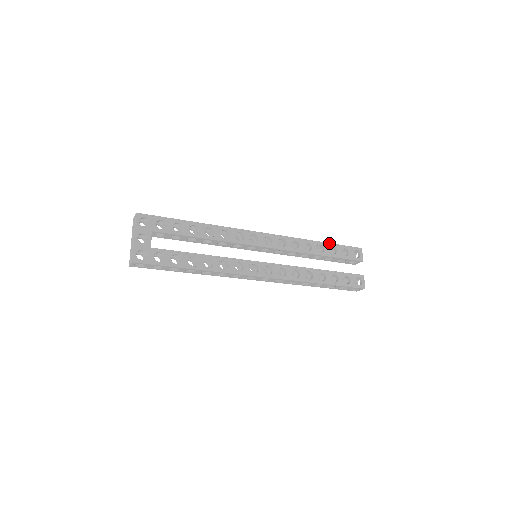
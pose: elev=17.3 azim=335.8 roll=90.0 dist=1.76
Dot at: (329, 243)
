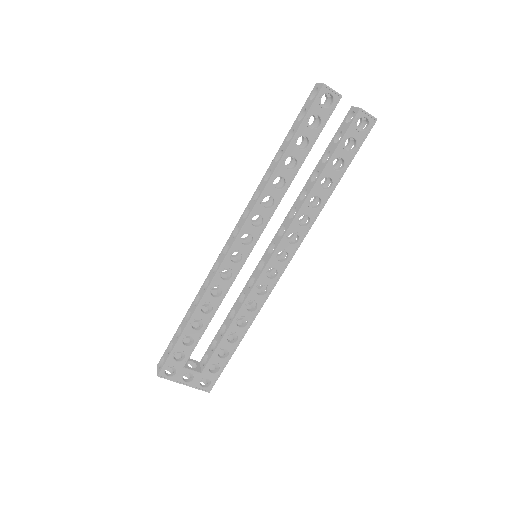
Dot at: (290, 144)
